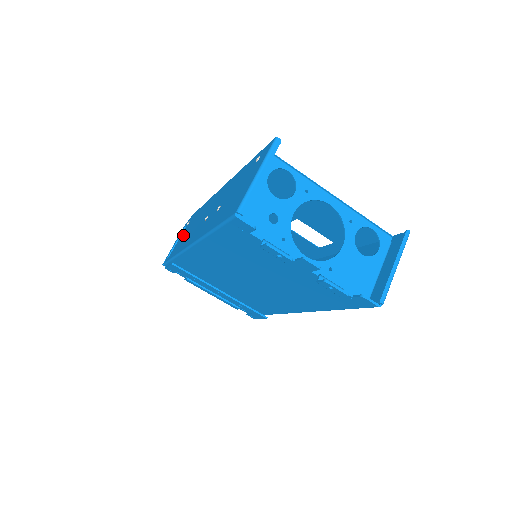
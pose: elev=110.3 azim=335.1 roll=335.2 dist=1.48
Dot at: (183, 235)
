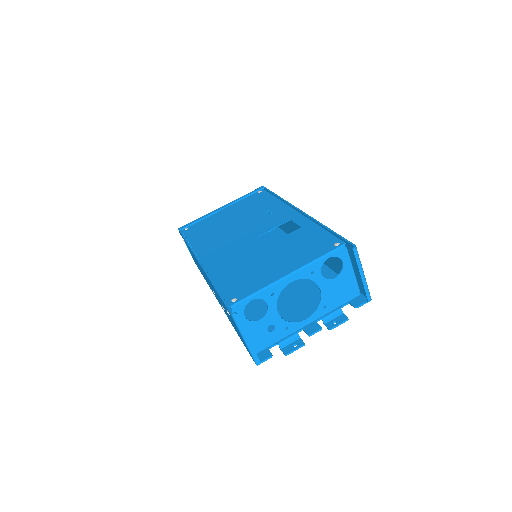
Dot at: (193, 257)
